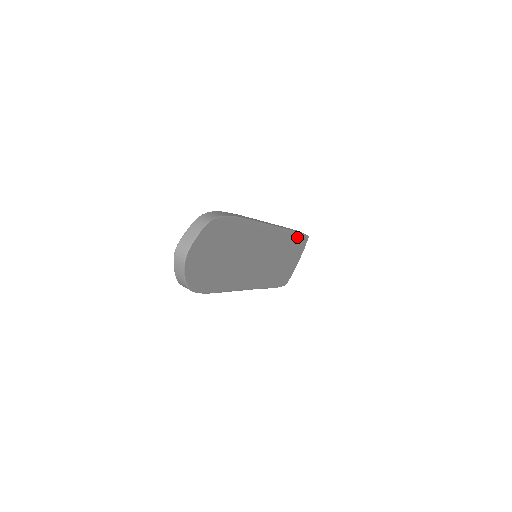
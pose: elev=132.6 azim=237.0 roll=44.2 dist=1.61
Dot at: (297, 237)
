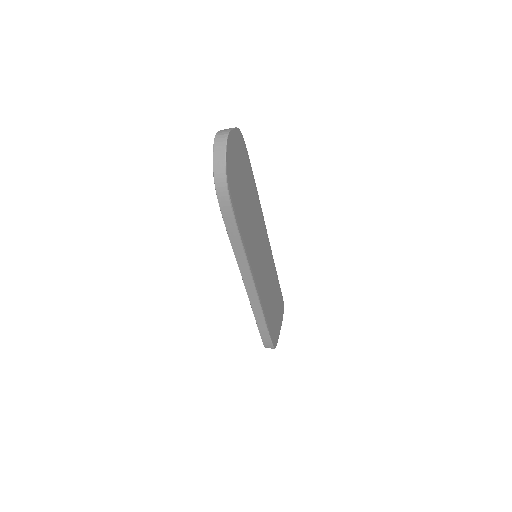
Dot at: (278, 287)
